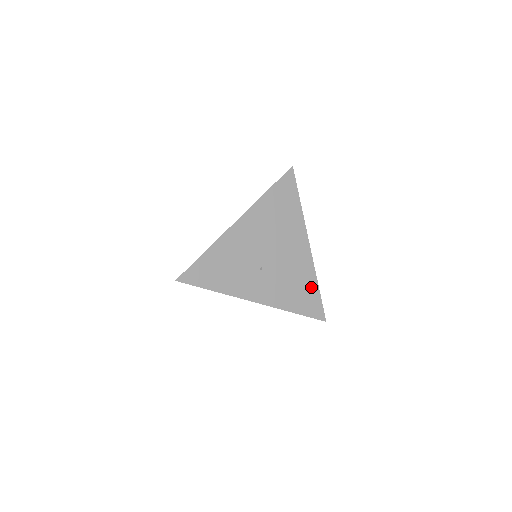
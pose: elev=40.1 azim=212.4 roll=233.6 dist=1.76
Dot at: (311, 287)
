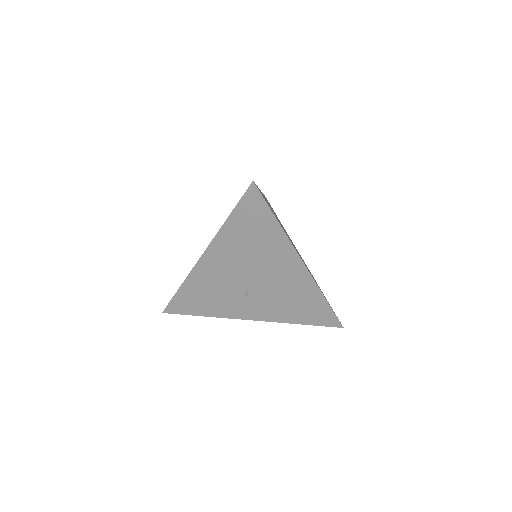
Dot at: (316, 301)
